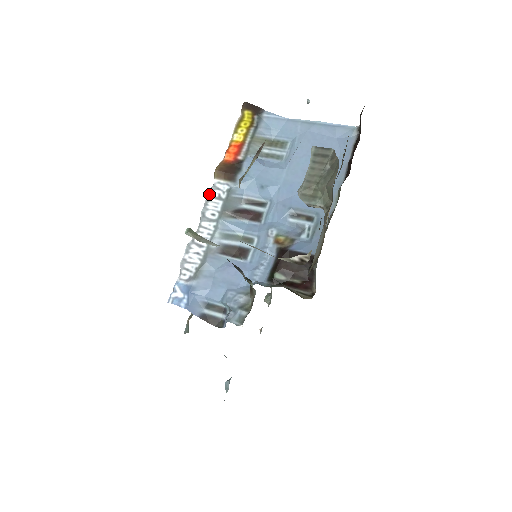
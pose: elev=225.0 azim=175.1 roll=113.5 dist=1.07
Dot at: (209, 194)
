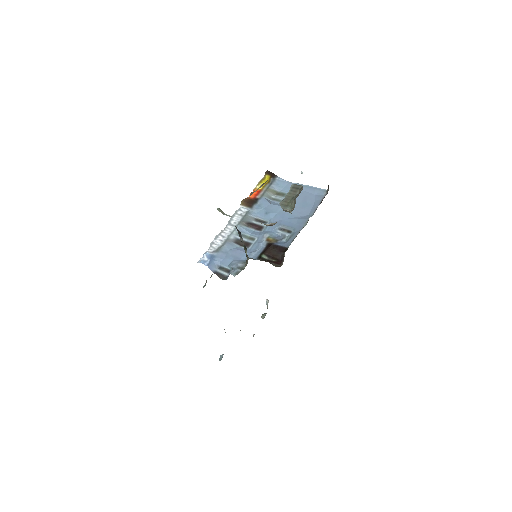
Dot at: (235, 212)
